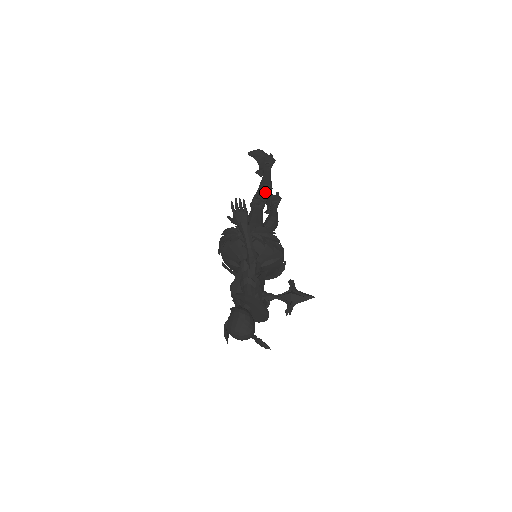
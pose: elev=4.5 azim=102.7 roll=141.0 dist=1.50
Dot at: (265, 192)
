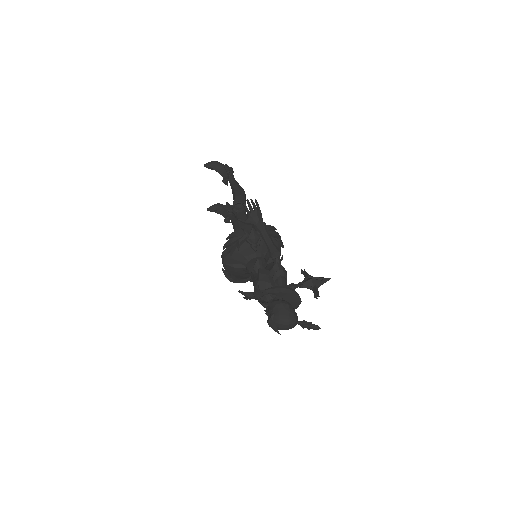
Dot at: (243, 197)
